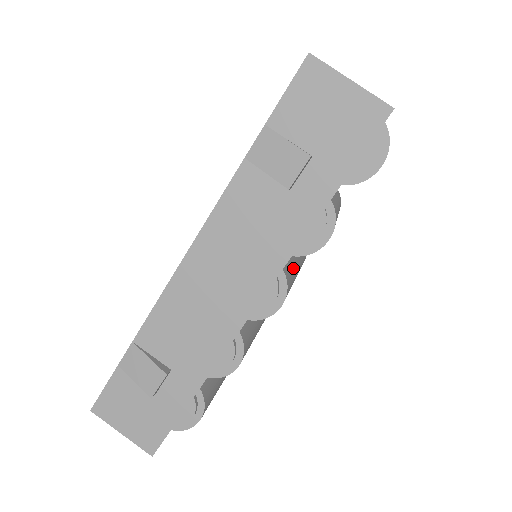
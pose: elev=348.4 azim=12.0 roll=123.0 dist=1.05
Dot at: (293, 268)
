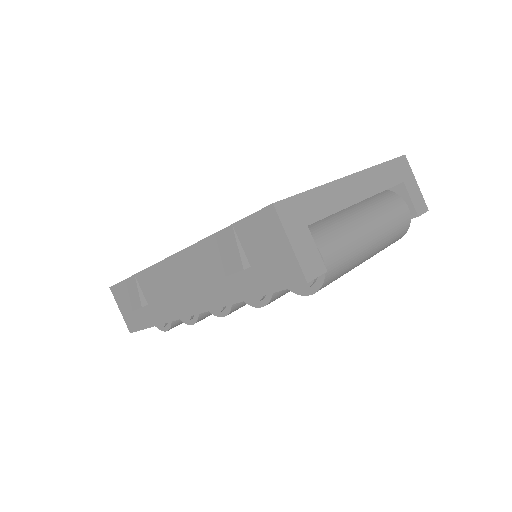
Dot at: occluded
